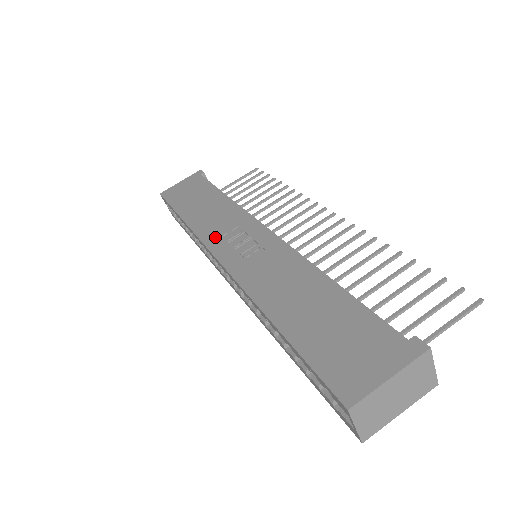
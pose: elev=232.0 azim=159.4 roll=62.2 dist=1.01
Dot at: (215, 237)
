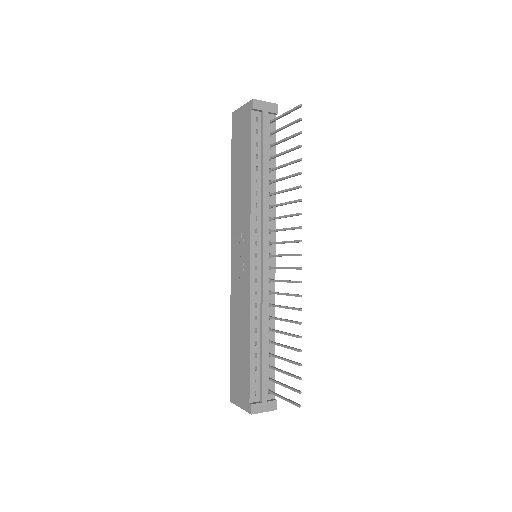
Dot at: (235, 230)
